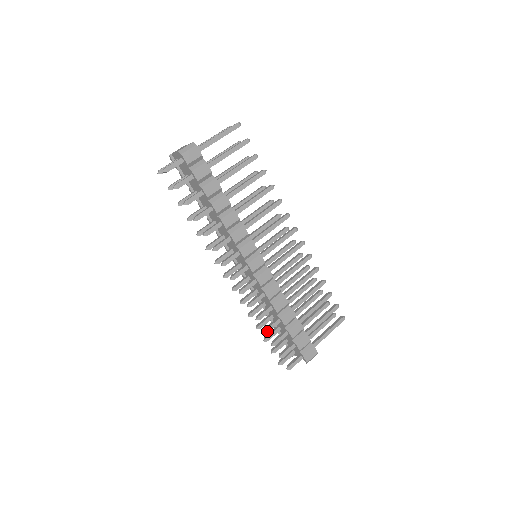
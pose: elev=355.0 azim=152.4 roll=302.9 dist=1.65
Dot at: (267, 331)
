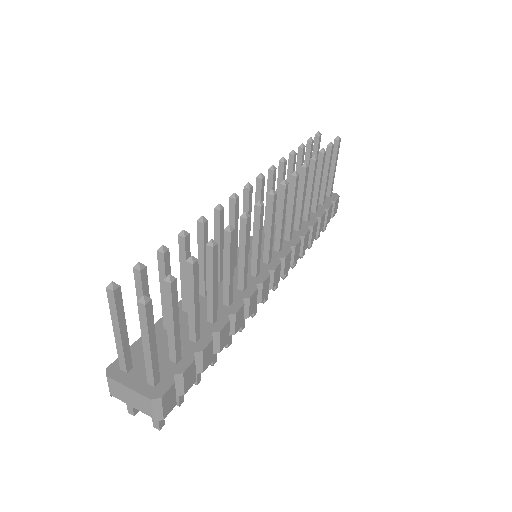
Dot at: occluded
